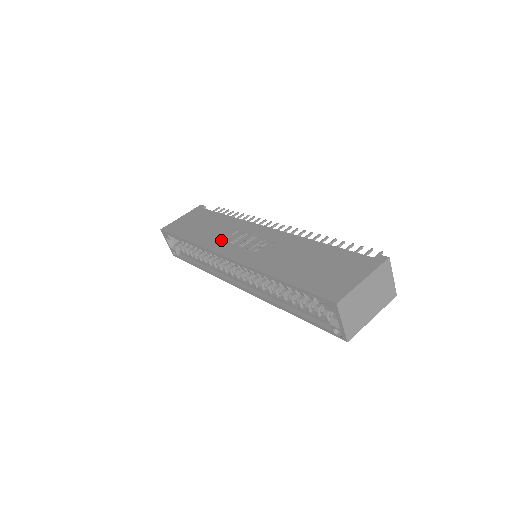
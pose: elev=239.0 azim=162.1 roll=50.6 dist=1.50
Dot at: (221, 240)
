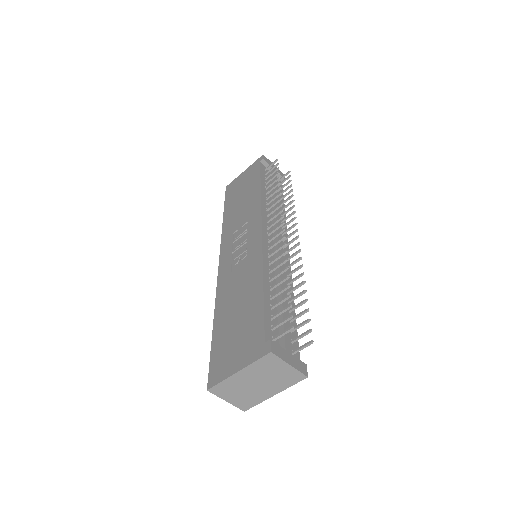
Dot at: (232, 232)
